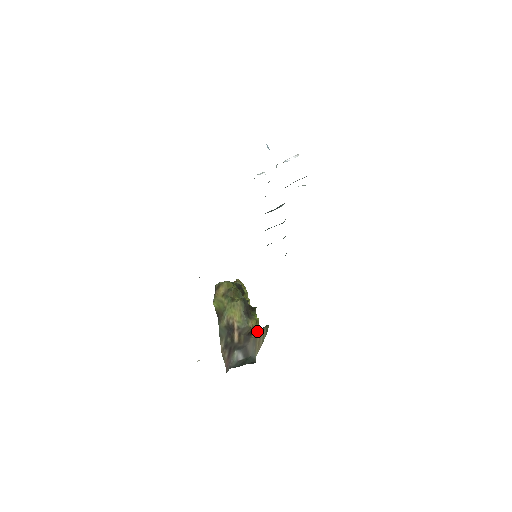
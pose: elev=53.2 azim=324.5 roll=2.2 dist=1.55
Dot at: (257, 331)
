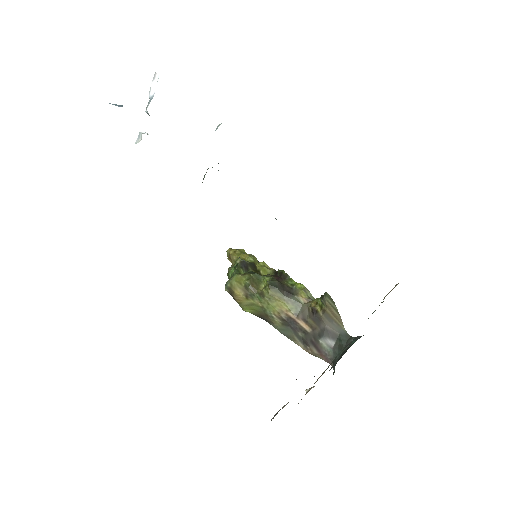
Dot at: (317, 302)
